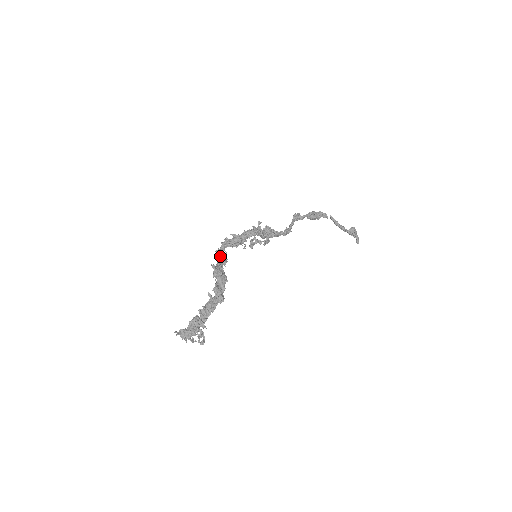
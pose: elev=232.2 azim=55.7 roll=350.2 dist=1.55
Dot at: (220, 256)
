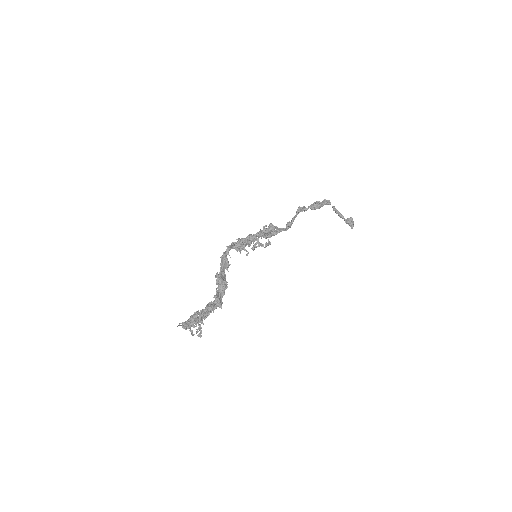
Dot at: (224, 262)
